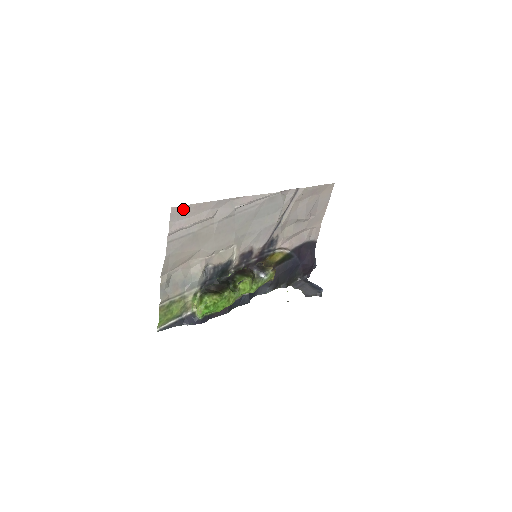
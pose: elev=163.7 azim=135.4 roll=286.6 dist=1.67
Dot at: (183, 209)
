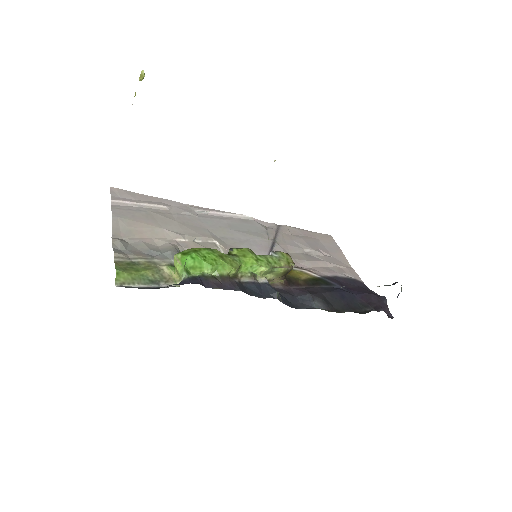
Dot at: (125, 192)
